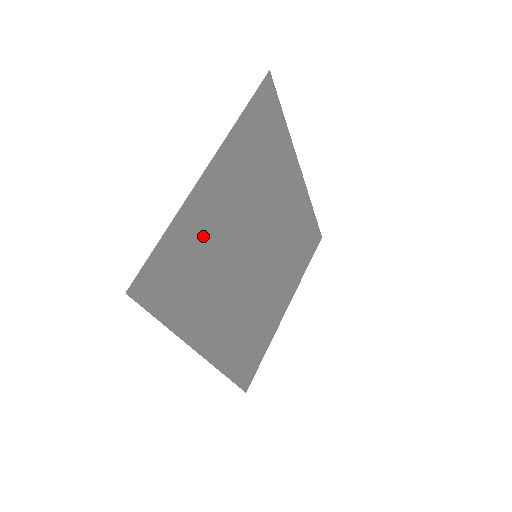
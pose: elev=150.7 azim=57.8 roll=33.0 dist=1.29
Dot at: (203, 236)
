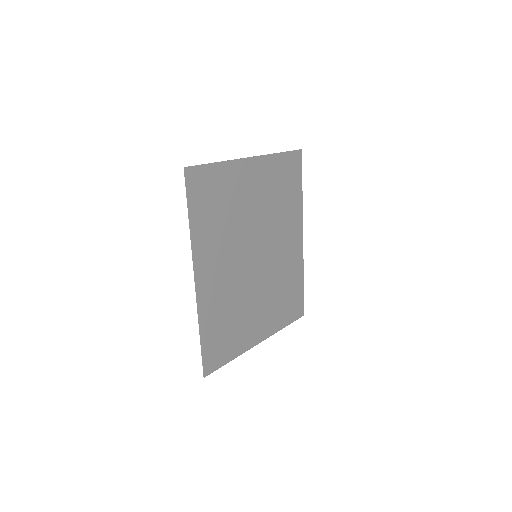
Dot at: (233, 193)
